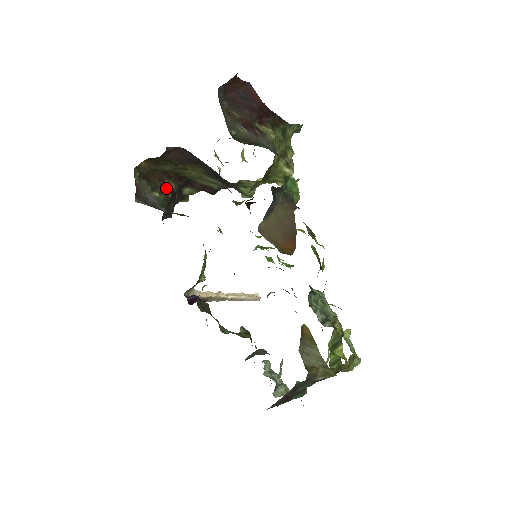
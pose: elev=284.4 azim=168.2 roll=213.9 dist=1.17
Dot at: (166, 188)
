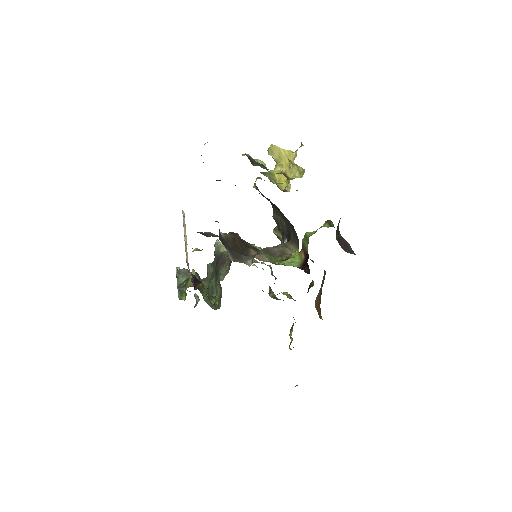
Dot at: occluded
